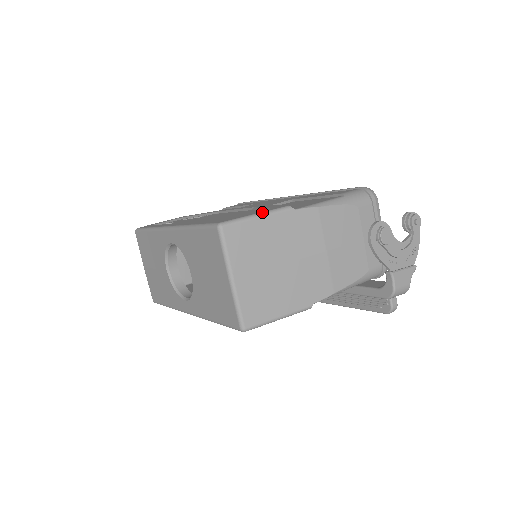
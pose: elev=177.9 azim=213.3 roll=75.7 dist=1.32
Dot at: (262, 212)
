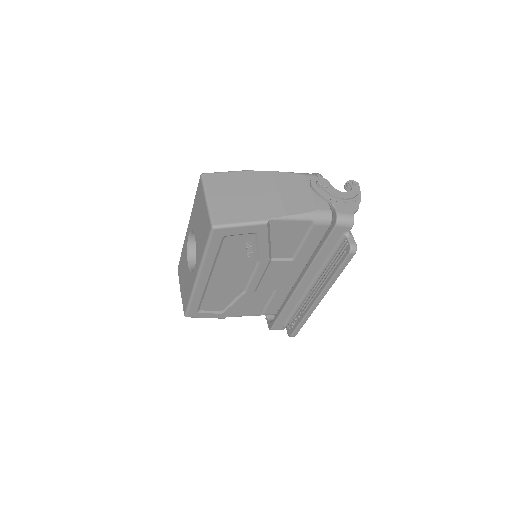
Dot at: (231, 171)
